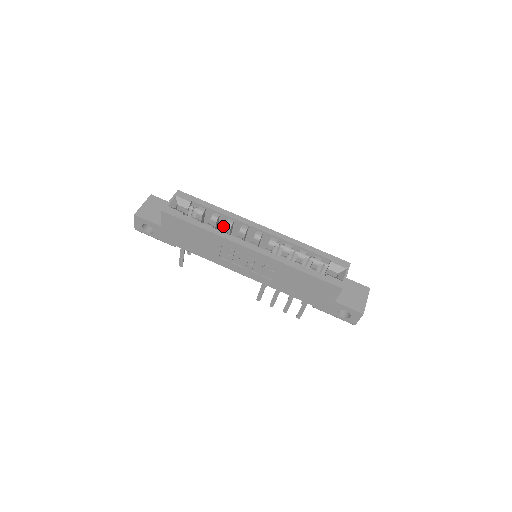
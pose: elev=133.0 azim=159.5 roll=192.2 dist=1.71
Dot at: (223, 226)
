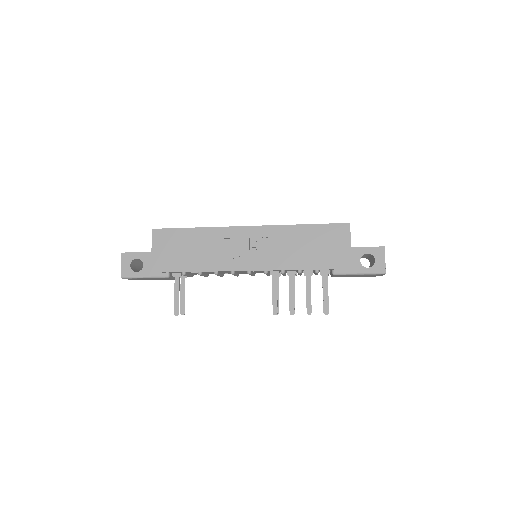
Dot at: occluded
